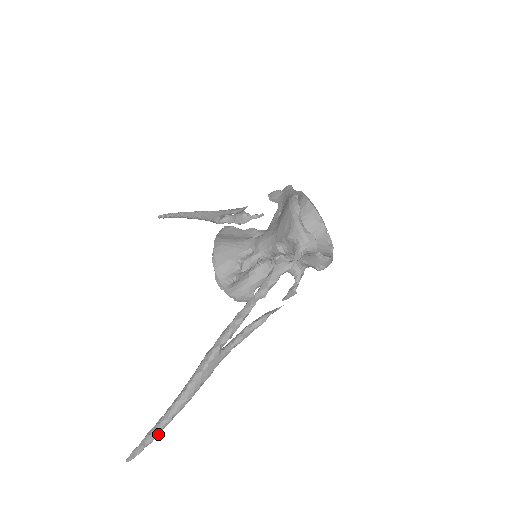
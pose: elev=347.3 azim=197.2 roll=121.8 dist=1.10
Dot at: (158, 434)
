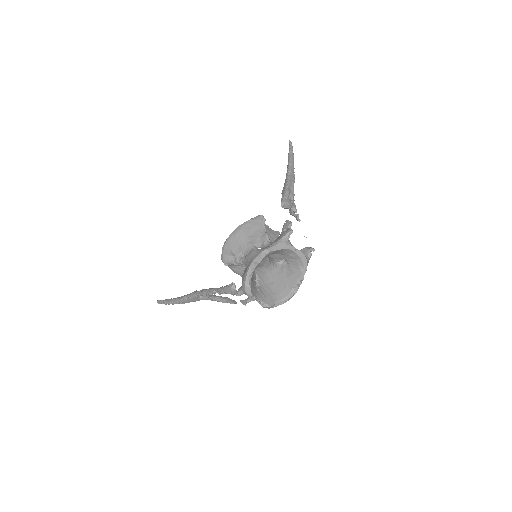
Dot at: (168, 304)
